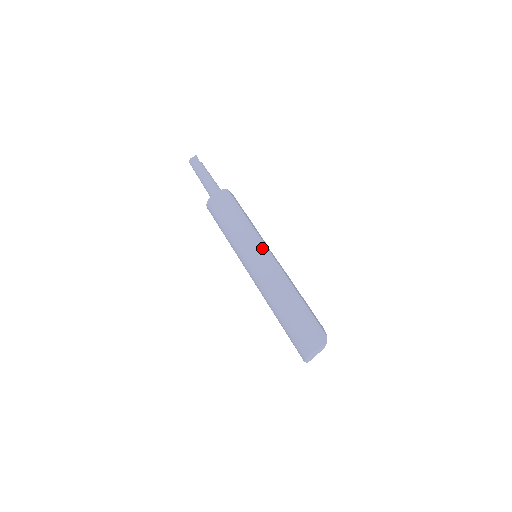
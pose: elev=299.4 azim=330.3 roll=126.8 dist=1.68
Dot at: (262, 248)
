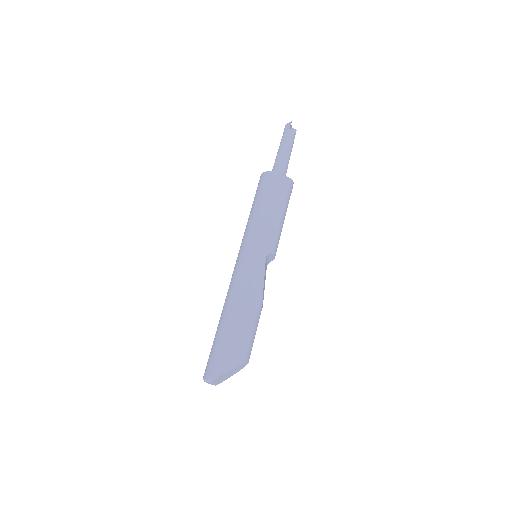
Dot at: (248, 251)
